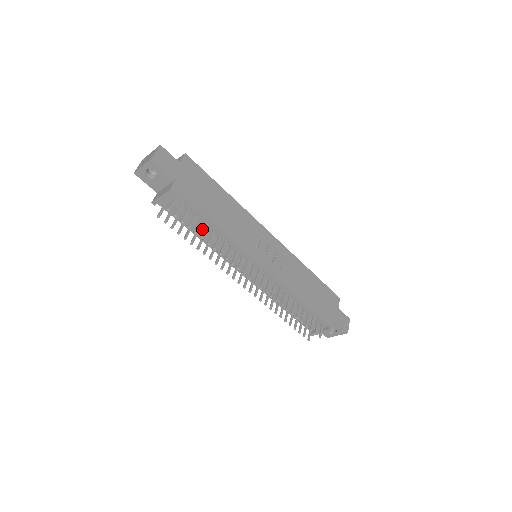
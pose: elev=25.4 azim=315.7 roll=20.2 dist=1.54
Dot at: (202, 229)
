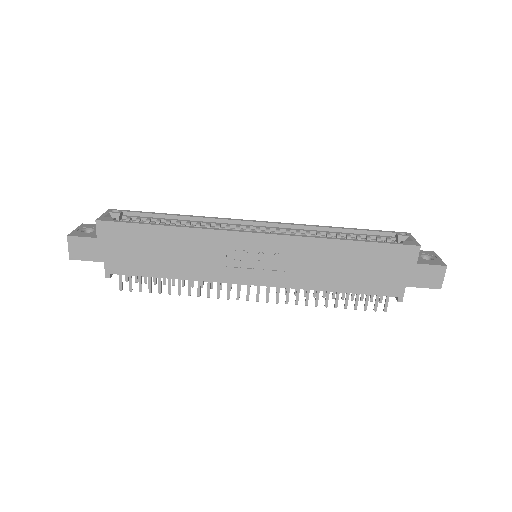
Dot at: occluded
